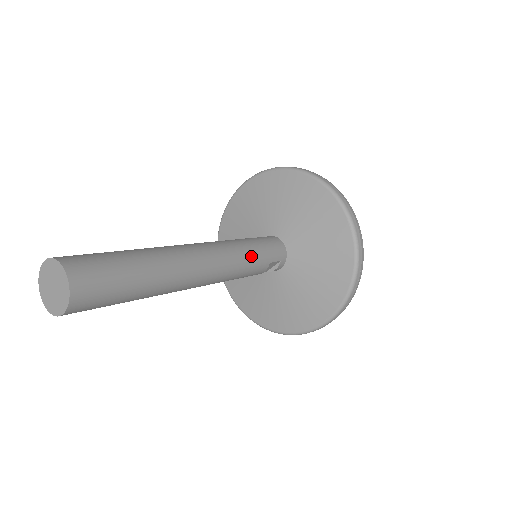
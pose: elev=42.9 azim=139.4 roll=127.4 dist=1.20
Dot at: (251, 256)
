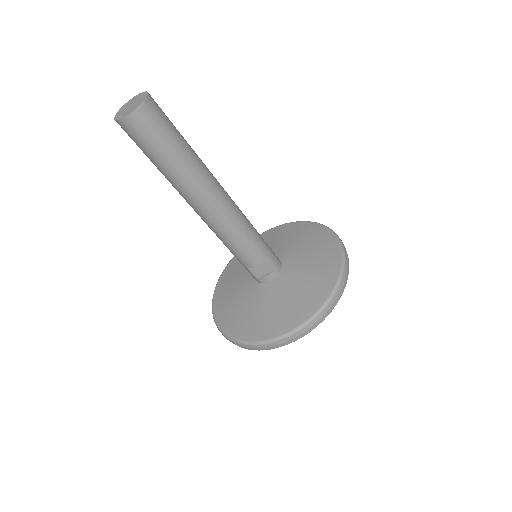
Dot at: (255, 236)
